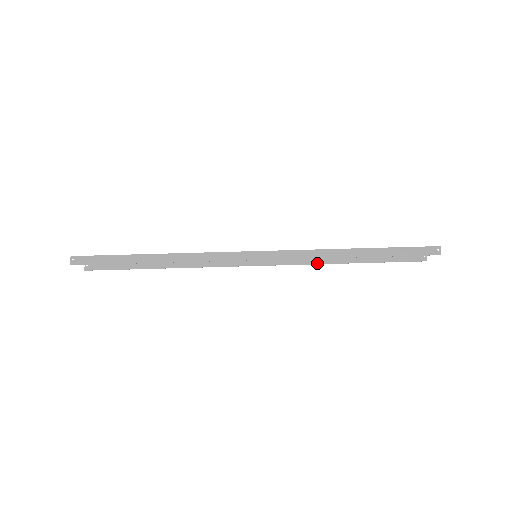
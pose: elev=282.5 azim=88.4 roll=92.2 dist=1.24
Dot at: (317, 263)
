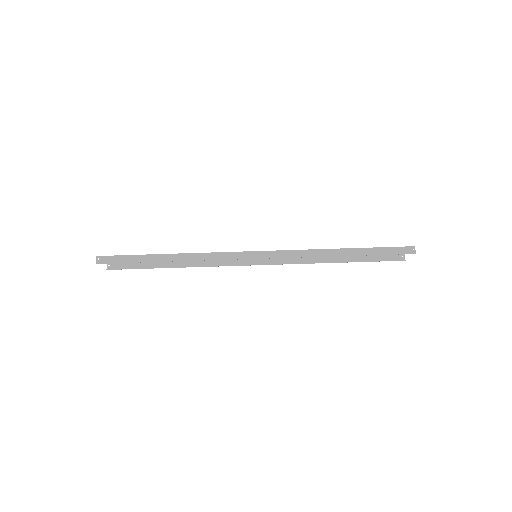
Dot at: (309, 262)
